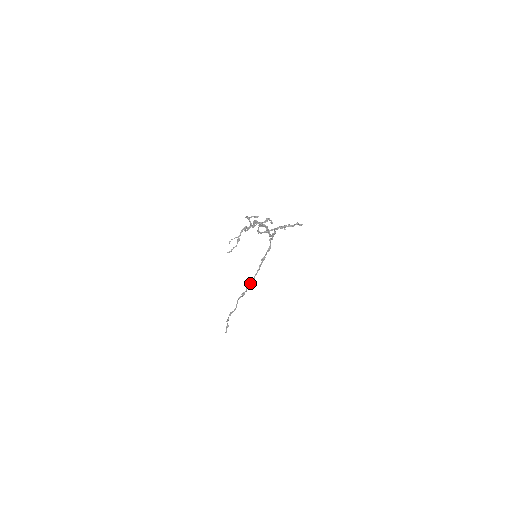
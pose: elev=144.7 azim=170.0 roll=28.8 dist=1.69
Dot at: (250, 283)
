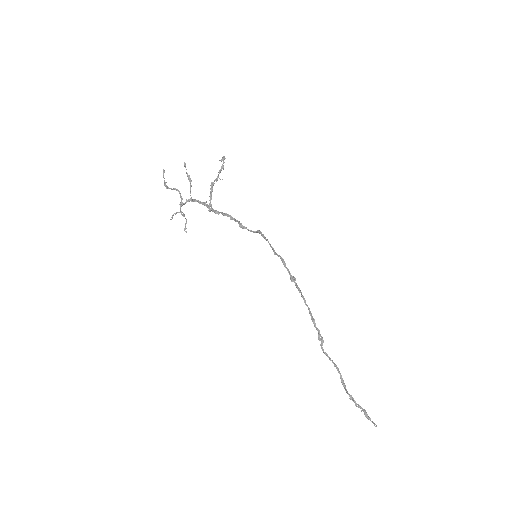
Dot at: (312, 318)
